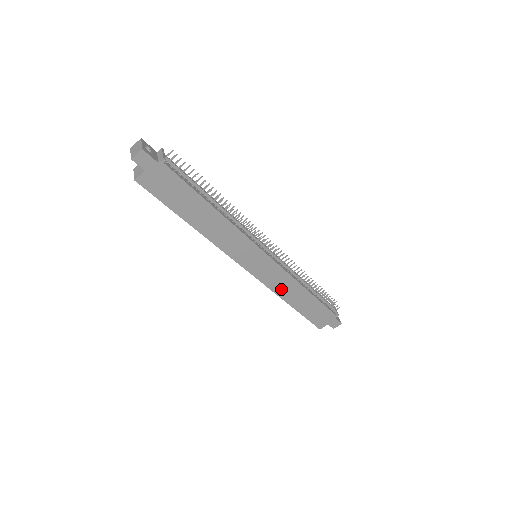
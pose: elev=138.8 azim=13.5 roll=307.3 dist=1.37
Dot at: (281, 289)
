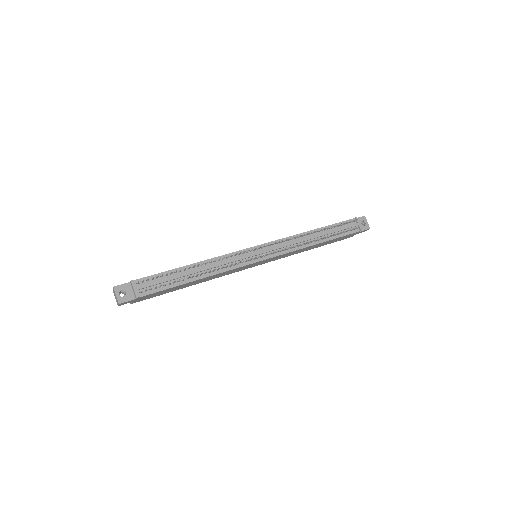
Dot at: occluded
